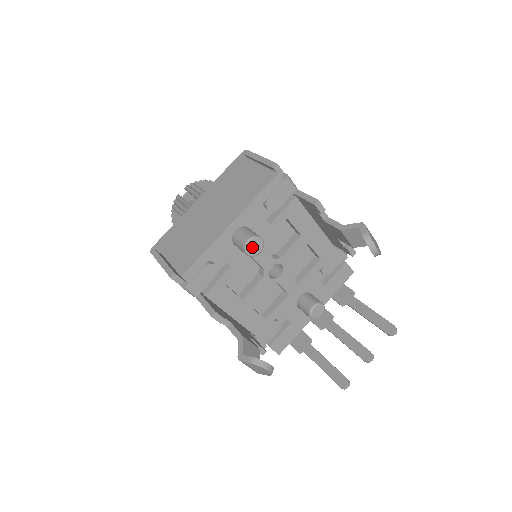
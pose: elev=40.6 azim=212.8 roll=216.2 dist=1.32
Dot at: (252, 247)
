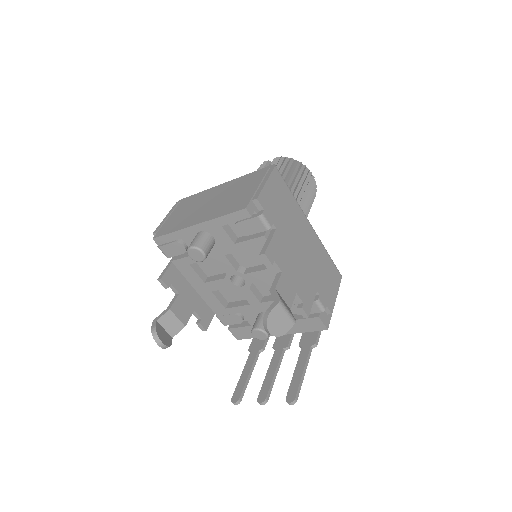
Dot at: (193, 254)
